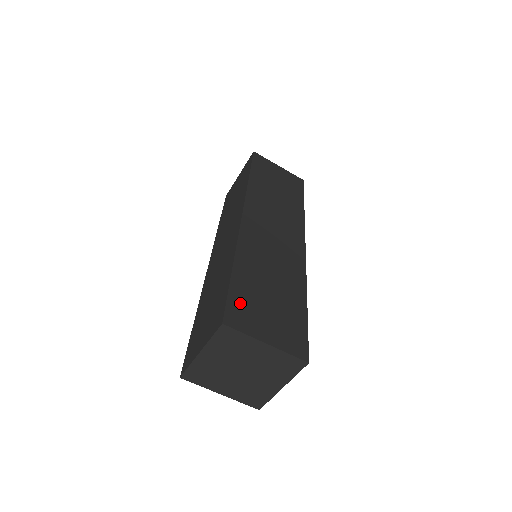
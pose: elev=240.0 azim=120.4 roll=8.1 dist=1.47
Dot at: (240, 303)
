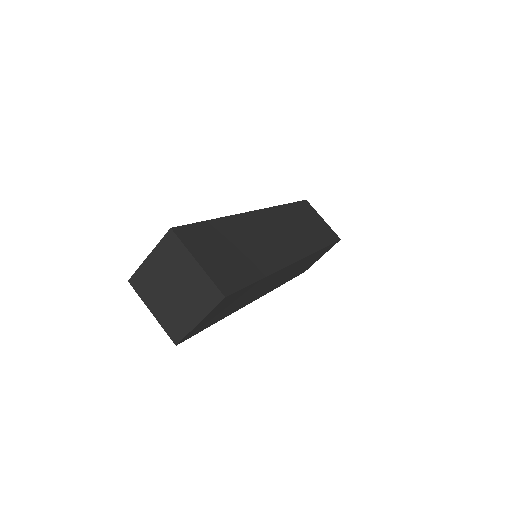
Dot at: (199, 233)
